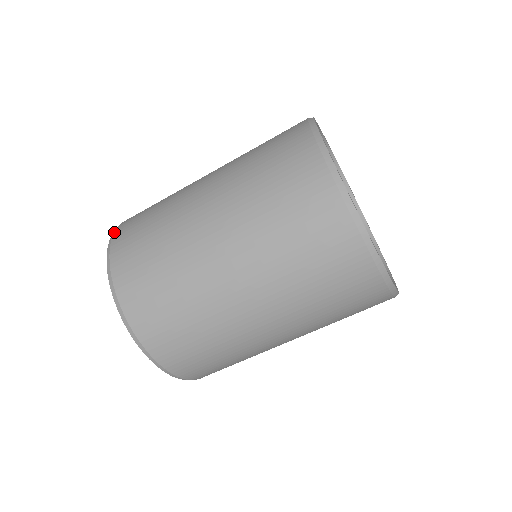
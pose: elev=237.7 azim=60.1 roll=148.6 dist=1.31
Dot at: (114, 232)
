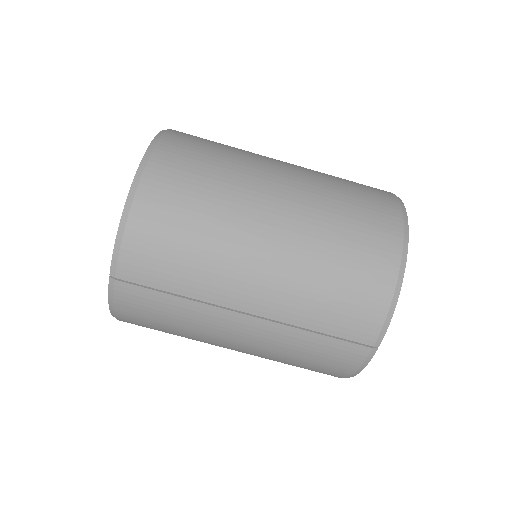
Dot at: occluded
